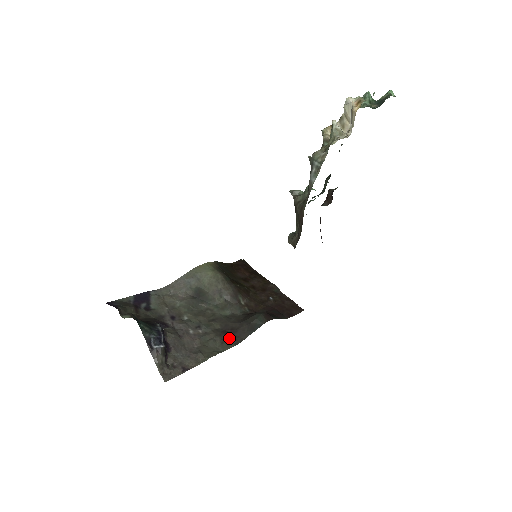
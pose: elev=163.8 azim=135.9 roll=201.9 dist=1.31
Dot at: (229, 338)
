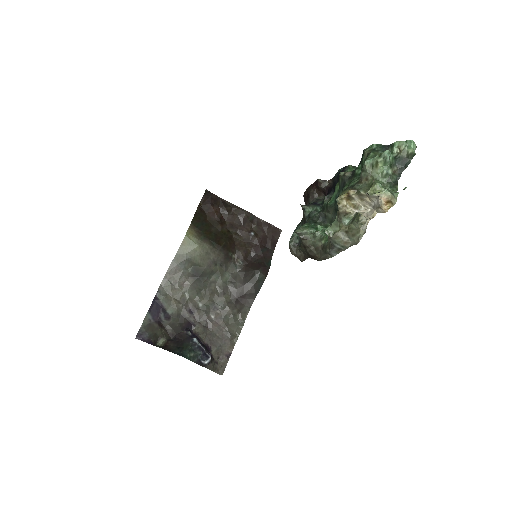
Dot at: (242, 305)
